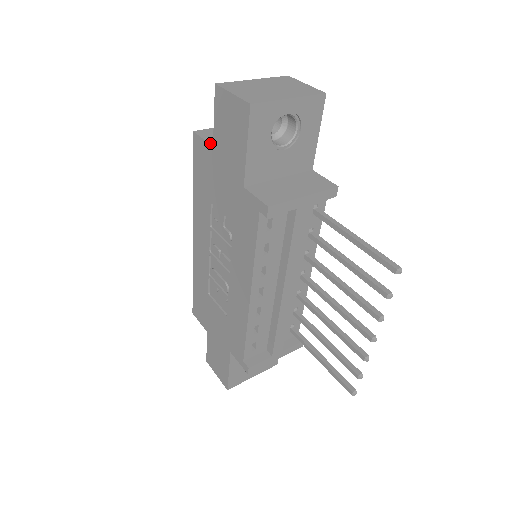
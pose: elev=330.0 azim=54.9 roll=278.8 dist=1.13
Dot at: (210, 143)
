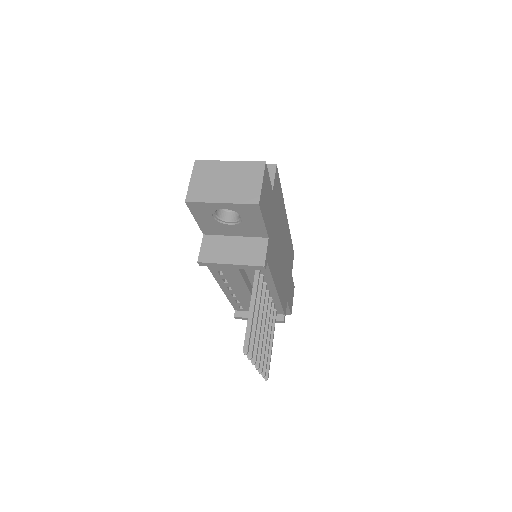
Dot at: occluded
